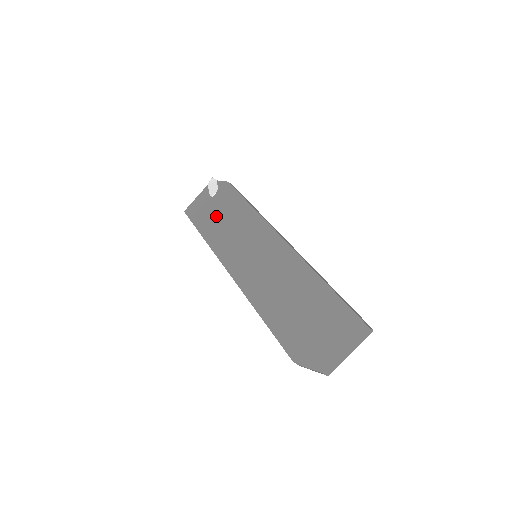
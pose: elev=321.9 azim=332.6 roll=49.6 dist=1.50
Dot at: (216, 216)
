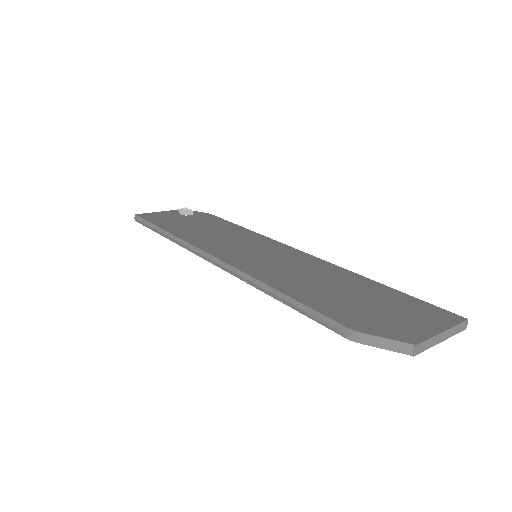
Dot at: (191, 224)
